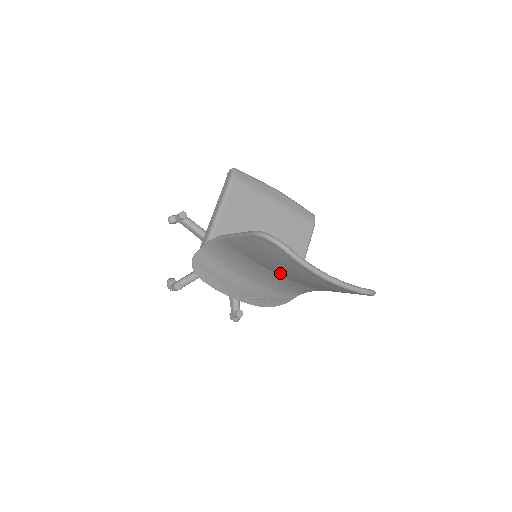
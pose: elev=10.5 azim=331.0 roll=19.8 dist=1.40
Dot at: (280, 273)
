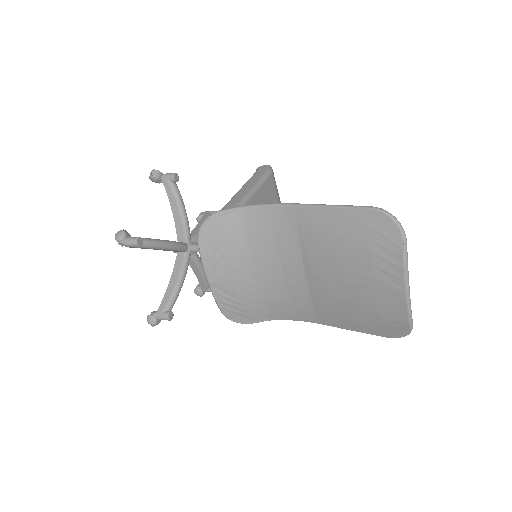
Dot at: (320, 274)
